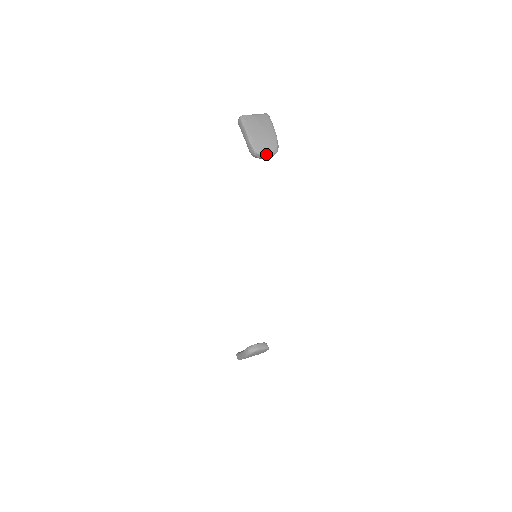
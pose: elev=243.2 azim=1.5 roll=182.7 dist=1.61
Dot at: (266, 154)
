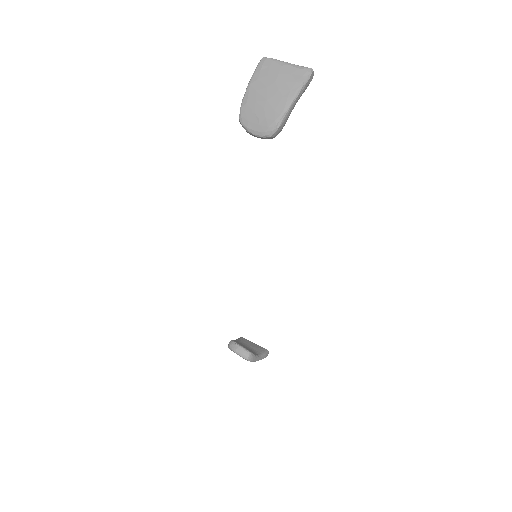
Dot at: (252, 130)
